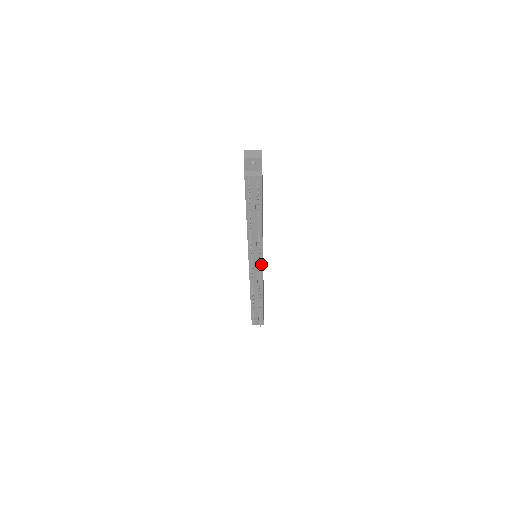
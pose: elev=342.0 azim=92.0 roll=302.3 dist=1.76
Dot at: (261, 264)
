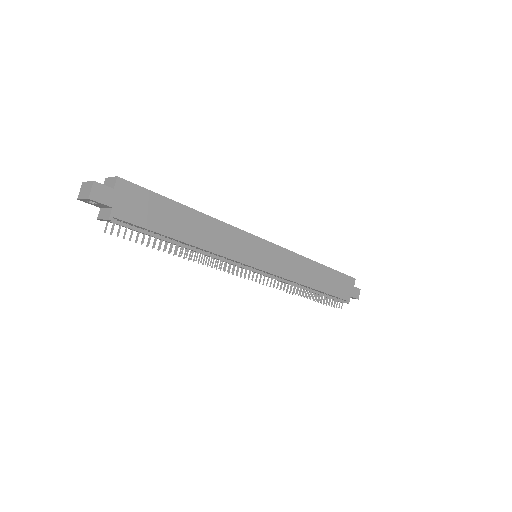
Dot at: (260, 270)
